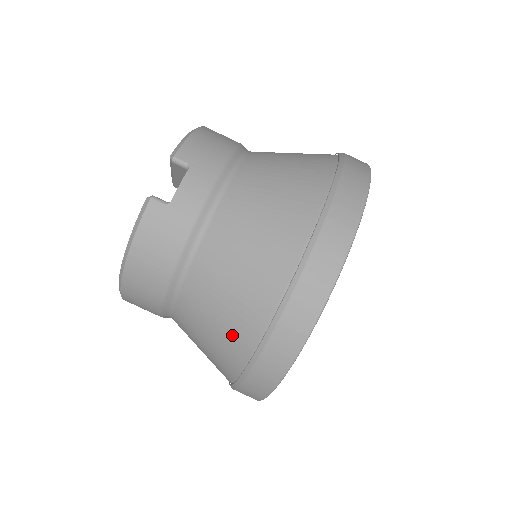
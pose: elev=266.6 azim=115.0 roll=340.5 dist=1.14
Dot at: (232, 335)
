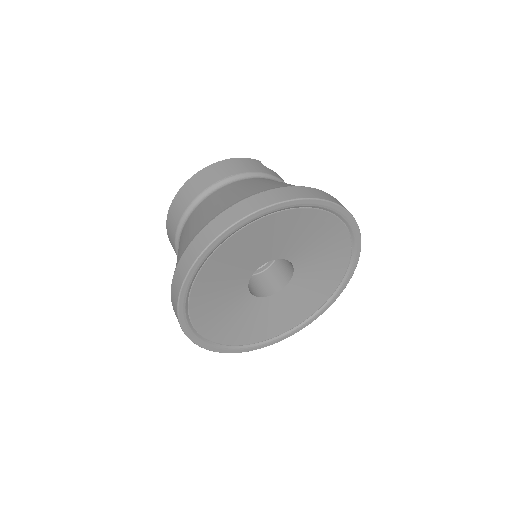
Dot at: (250, 191)
